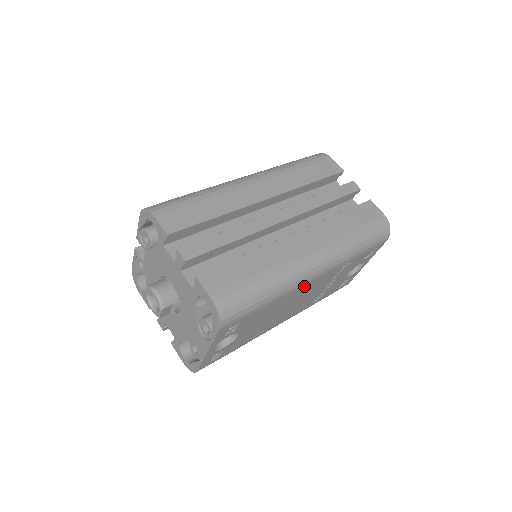
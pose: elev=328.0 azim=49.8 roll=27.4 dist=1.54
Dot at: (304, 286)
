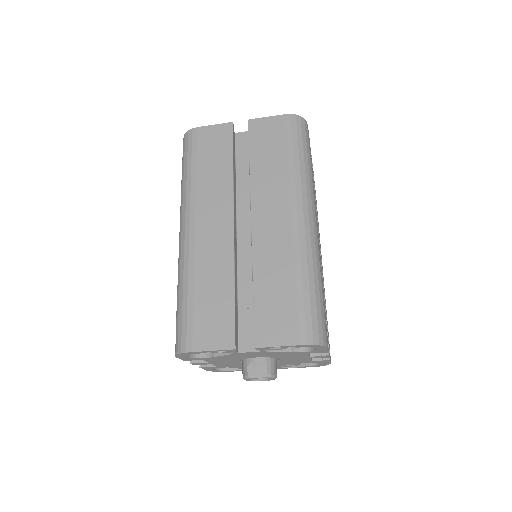
Dot at: occluded
